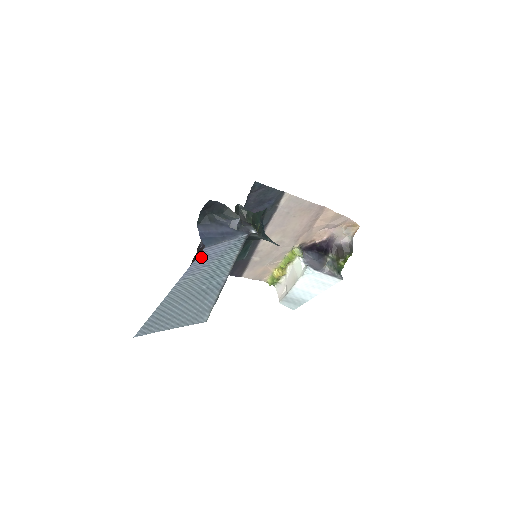
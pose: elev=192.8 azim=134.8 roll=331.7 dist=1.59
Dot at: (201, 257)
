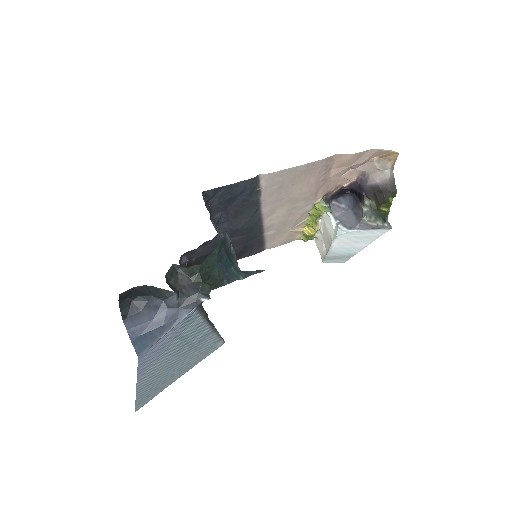
Dot at: (144, 359)
